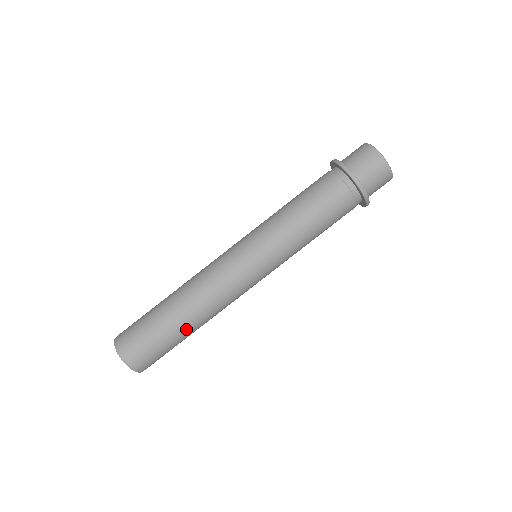
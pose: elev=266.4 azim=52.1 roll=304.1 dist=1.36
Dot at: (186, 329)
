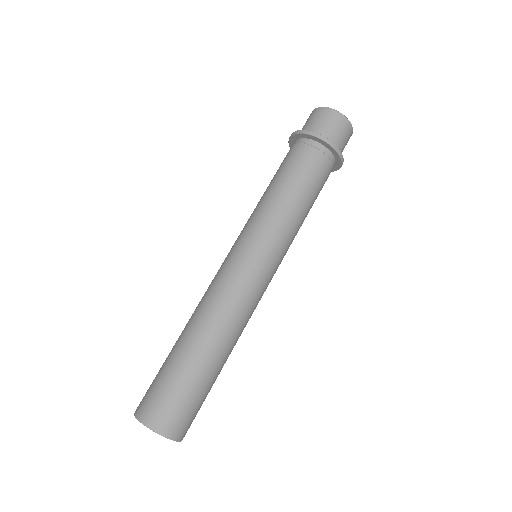
Dot at: (222, 366)
